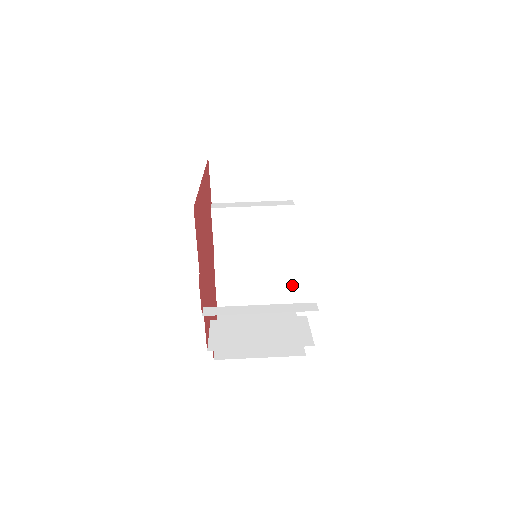
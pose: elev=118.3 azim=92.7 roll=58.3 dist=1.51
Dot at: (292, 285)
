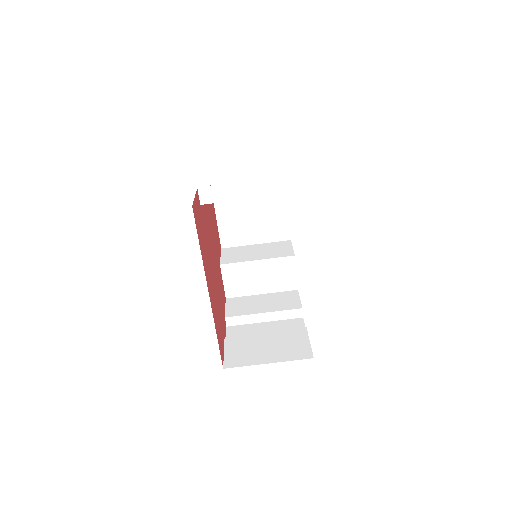
Dot at: occluded
